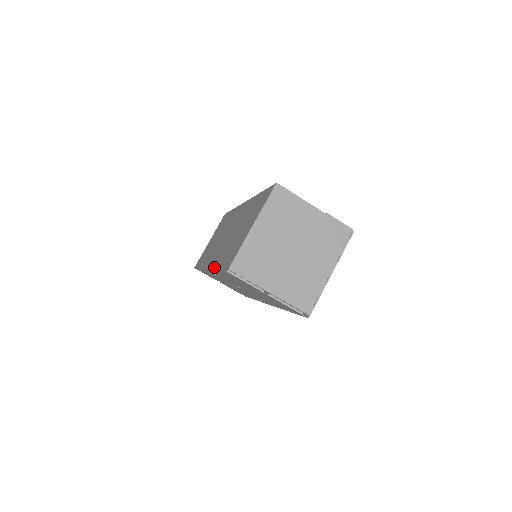
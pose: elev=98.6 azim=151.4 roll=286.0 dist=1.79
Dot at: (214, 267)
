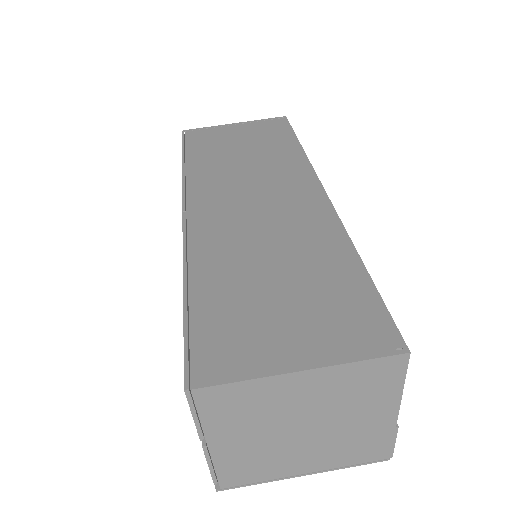
Dot at: (189, 259)
